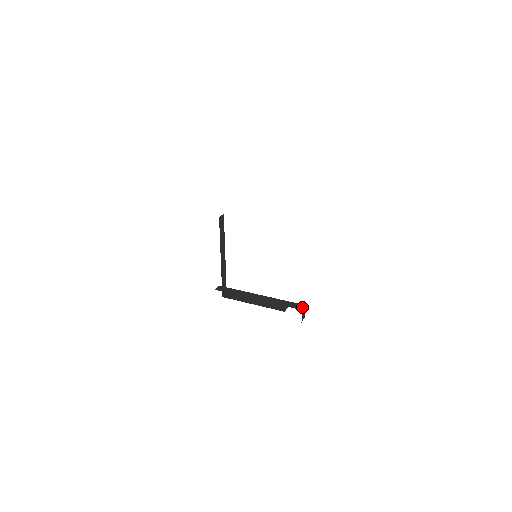
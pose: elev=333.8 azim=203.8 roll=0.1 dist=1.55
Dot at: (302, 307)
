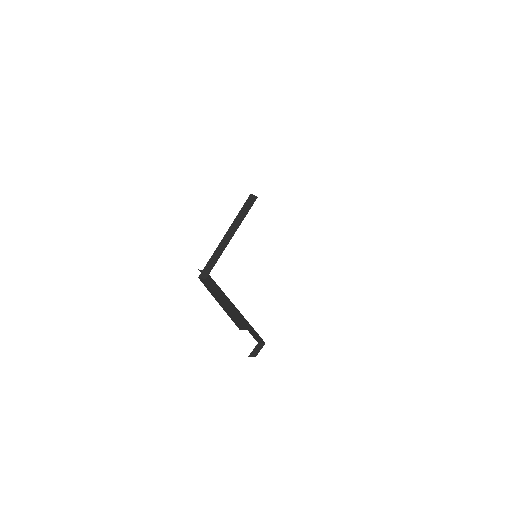
Dot at: (261, 341)
